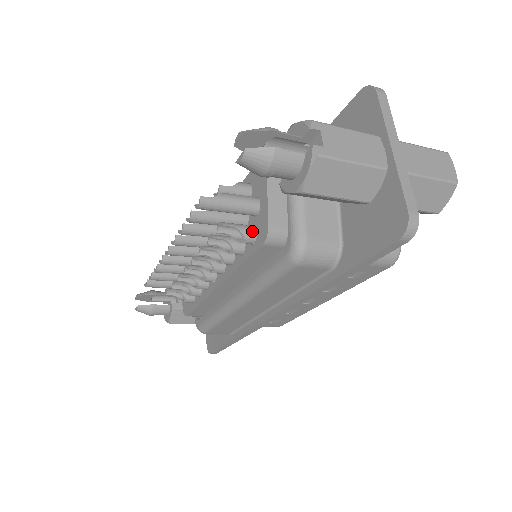
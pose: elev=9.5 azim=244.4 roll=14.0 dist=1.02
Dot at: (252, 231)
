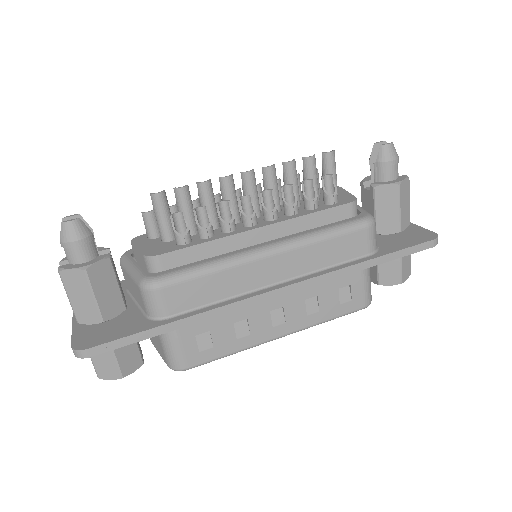
Dot at: (337, 197)
